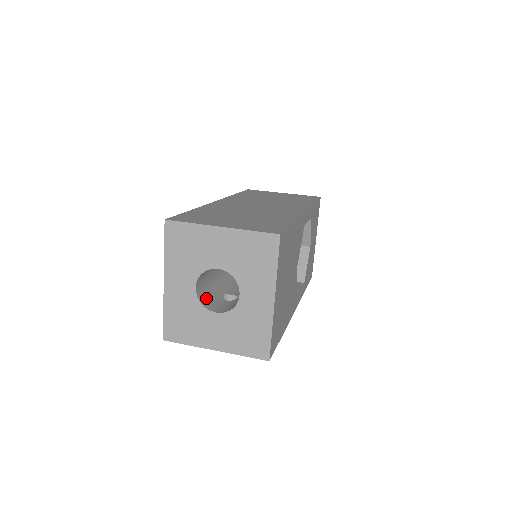
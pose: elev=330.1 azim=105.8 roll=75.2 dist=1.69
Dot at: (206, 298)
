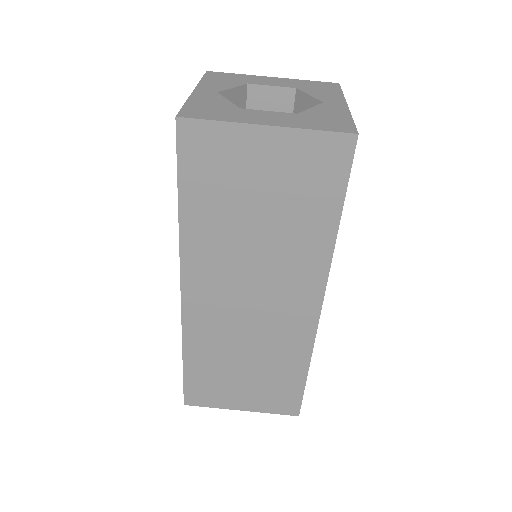
Dot at: occluded
